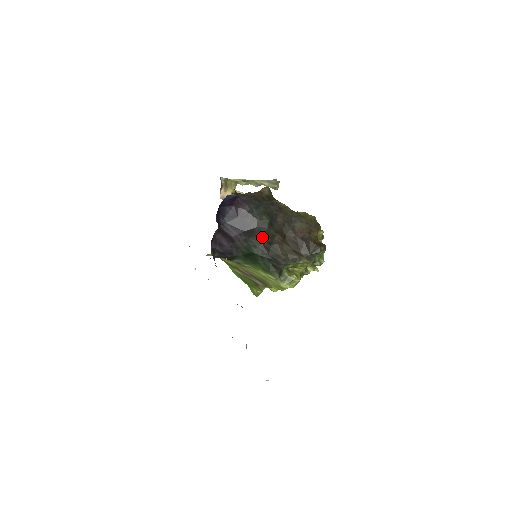
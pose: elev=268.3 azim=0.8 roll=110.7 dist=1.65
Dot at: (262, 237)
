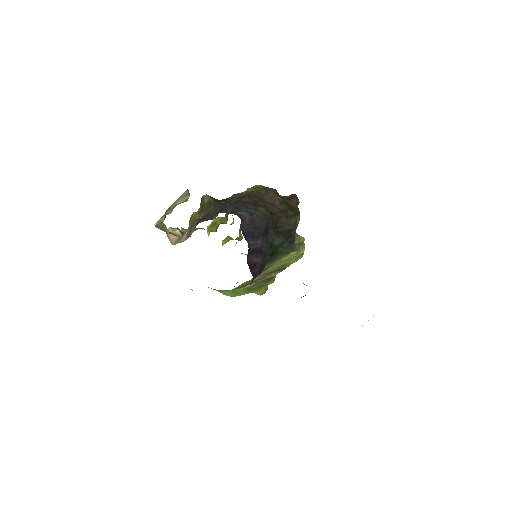
Dot at: (272, 226)
